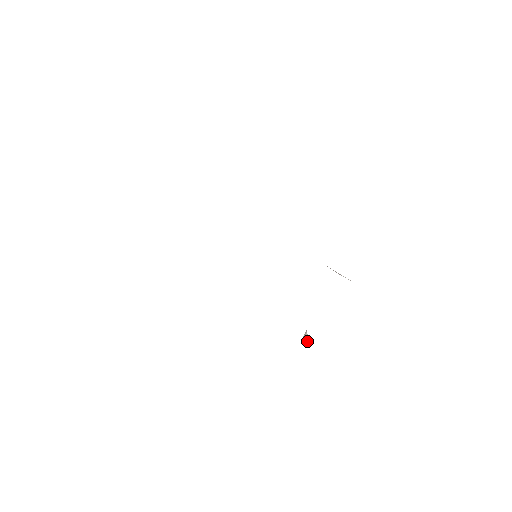
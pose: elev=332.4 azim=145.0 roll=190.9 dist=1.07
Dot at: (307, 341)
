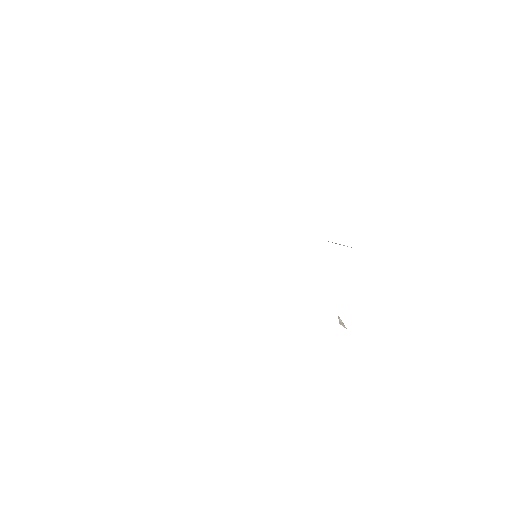
Dot at: (344, 327)
